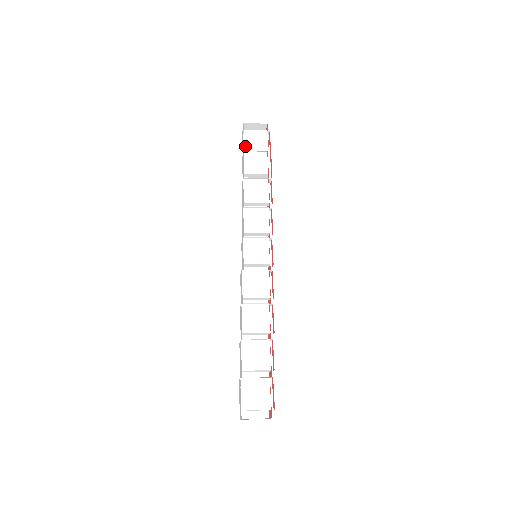
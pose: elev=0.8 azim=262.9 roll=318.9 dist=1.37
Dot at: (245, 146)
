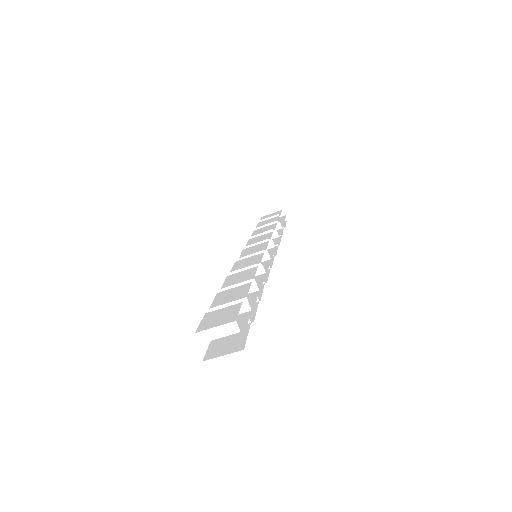
Dot at: occluded
